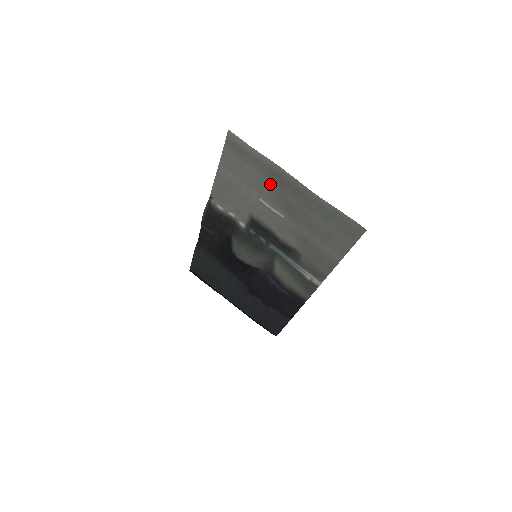
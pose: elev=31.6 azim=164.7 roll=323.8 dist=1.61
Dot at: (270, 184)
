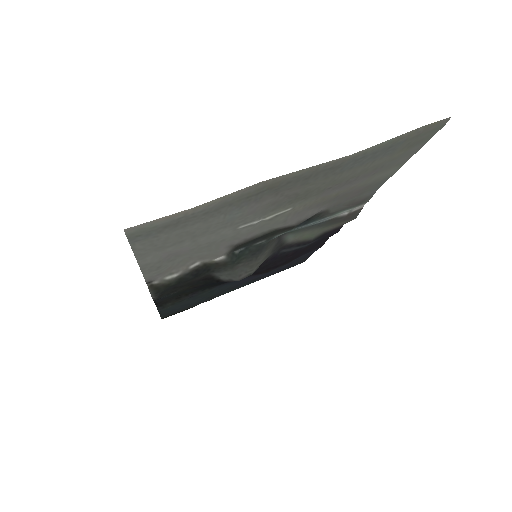
Dot at: (252, 206)
